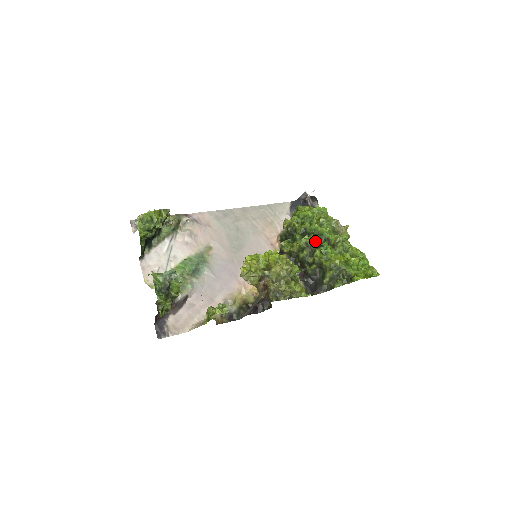
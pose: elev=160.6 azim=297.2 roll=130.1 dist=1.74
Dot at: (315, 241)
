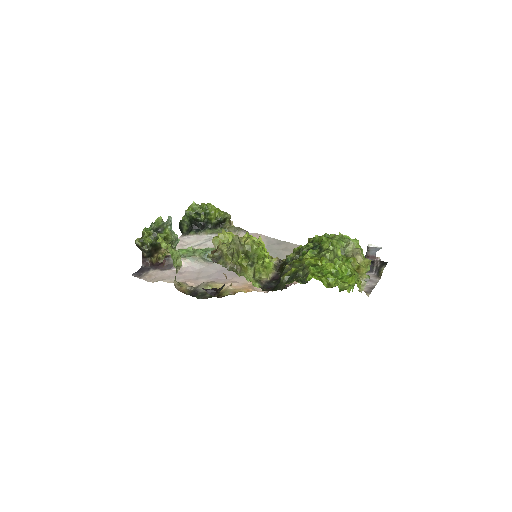
Dot at: (309, 249)
